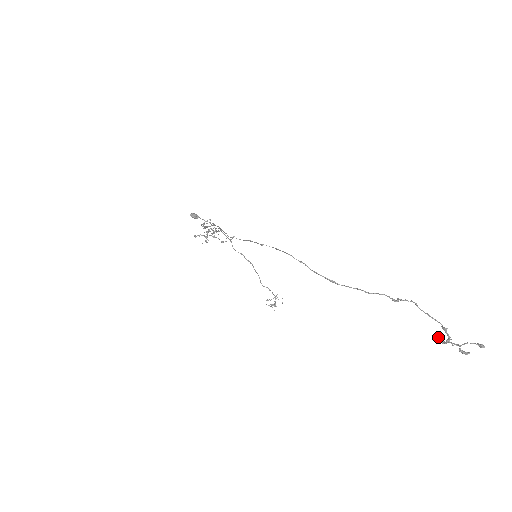
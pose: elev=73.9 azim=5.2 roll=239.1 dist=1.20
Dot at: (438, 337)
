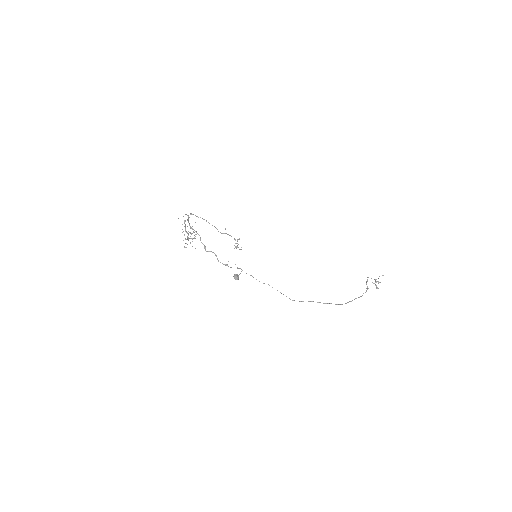
Dot at: occluded
